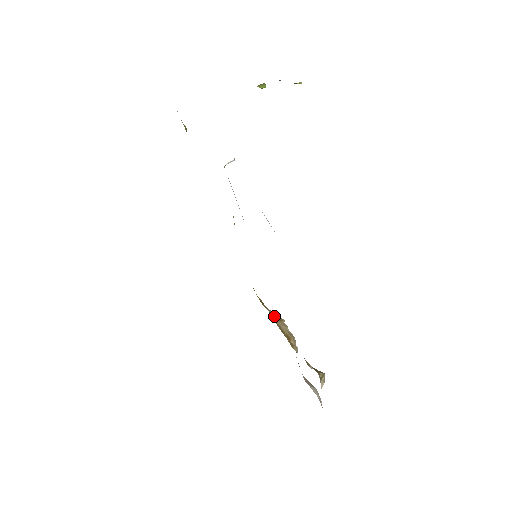
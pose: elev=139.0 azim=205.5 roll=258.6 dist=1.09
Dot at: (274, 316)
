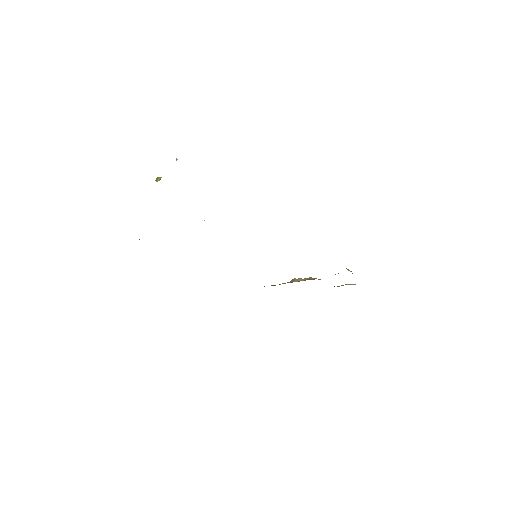
Dot at: occluded
